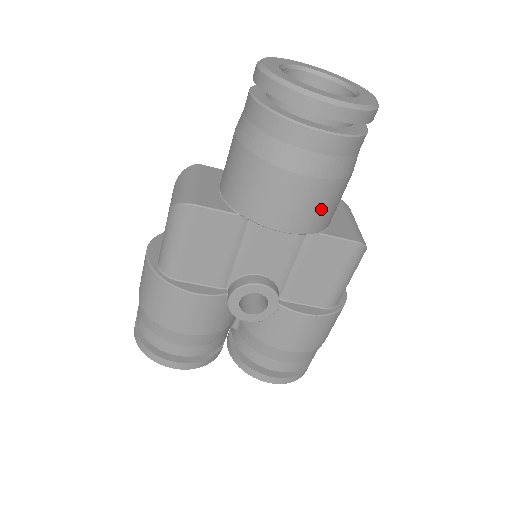
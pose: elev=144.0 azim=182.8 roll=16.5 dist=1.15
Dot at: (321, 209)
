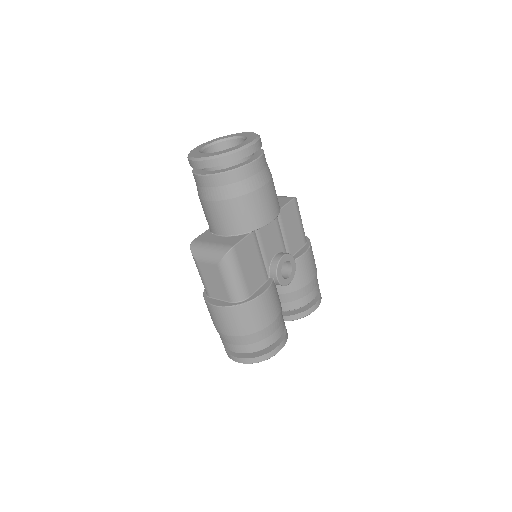
Dot at: (276, 195)
